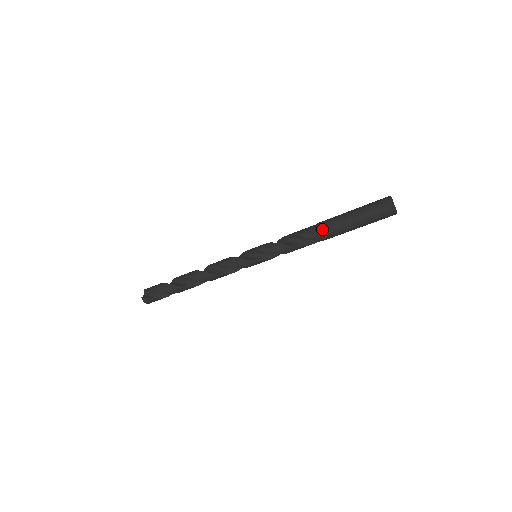
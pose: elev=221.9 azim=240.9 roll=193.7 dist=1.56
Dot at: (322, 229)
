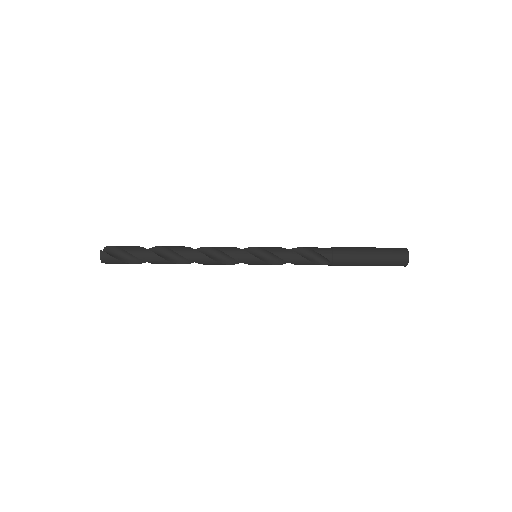
Dot at: (337, 251)
